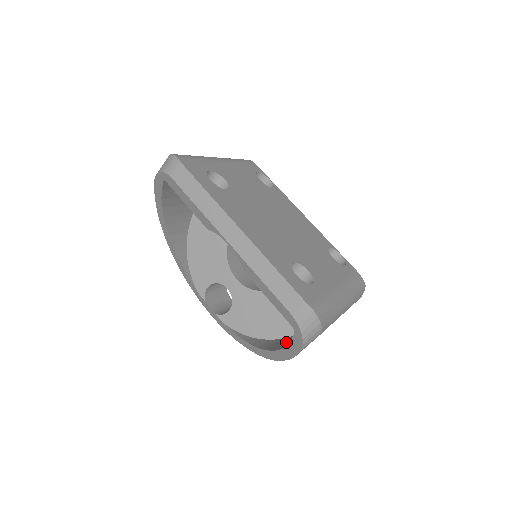
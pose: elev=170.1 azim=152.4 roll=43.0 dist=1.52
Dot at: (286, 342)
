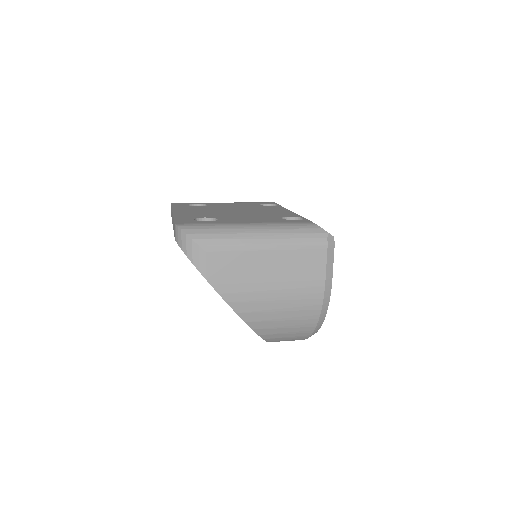
Dot at: occluded
